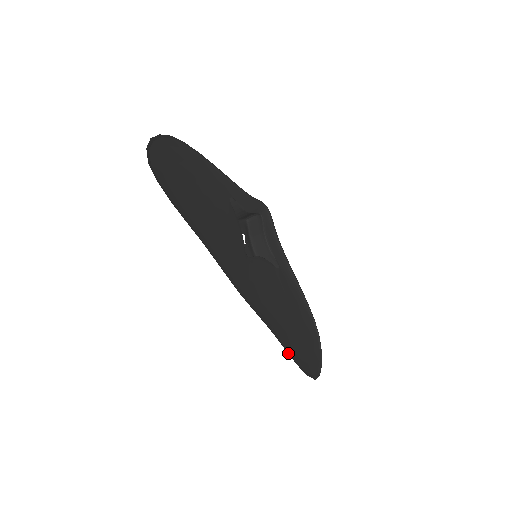
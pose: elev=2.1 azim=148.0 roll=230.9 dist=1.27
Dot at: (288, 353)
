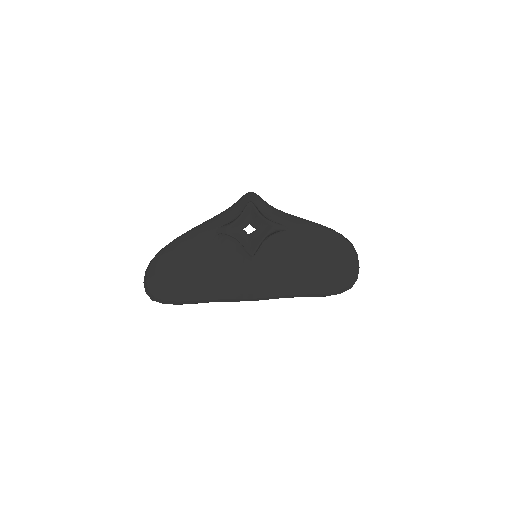
Dot at: (314, 296)
